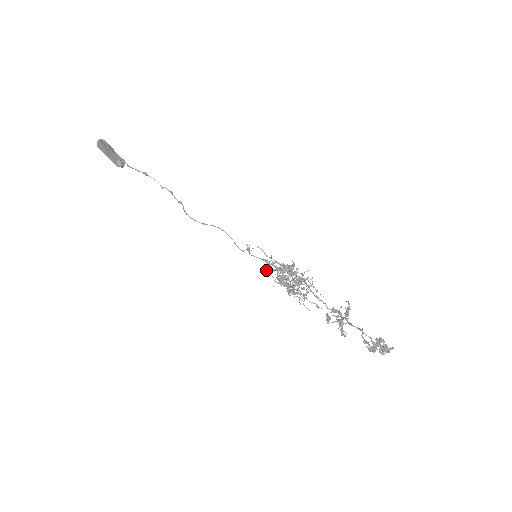
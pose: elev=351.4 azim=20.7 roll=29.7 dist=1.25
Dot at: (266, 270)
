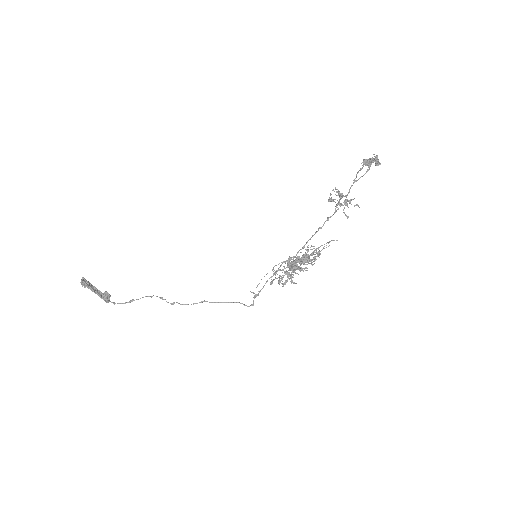
Dot at: (278, 282)
